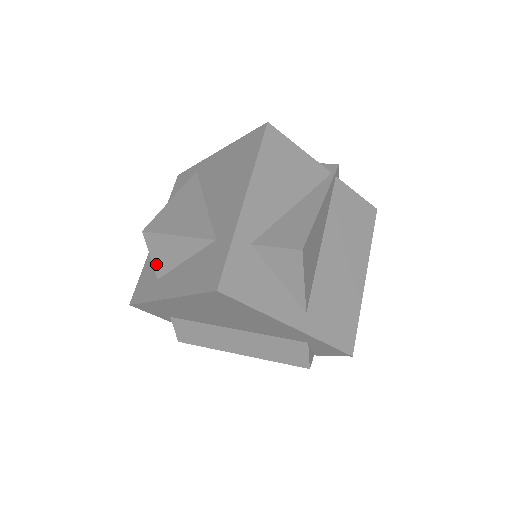
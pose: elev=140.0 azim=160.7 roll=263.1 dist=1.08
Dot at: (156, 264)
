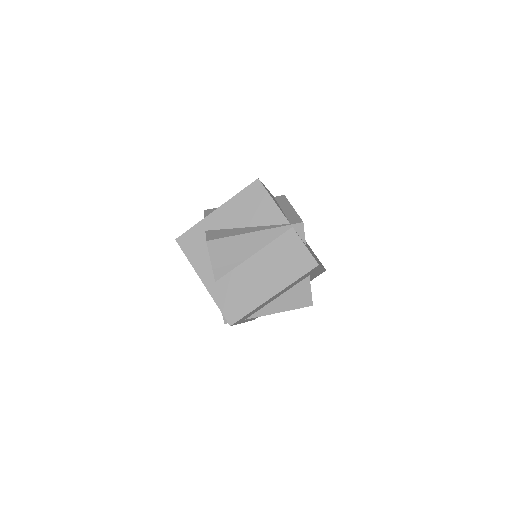
Dot at: occluded
